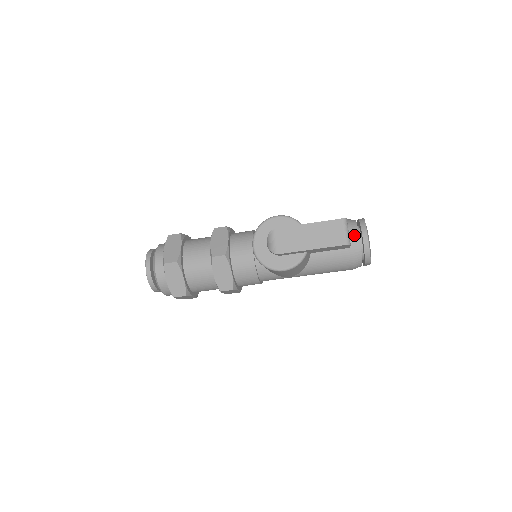
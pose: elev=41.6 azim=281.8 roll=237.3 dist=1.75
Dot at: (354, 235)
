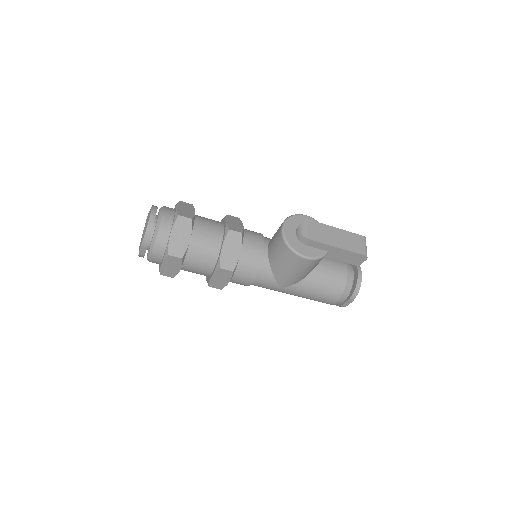
Dot at: (350, 268)
